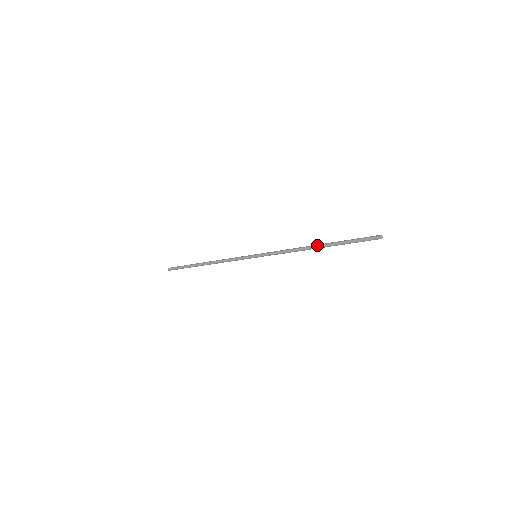
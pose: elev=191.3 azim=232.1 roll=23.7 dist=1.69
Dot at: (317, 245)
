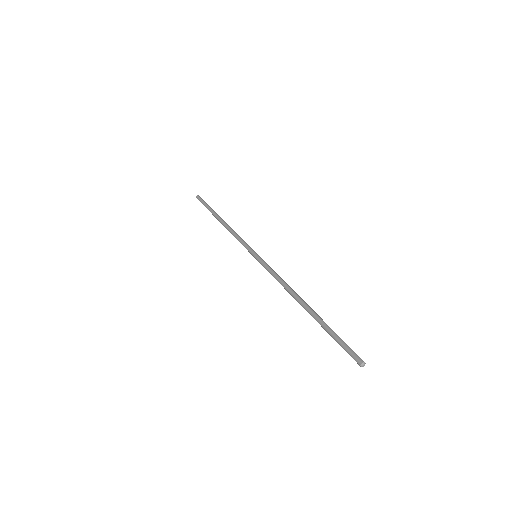
Dot at: (304, 304)
